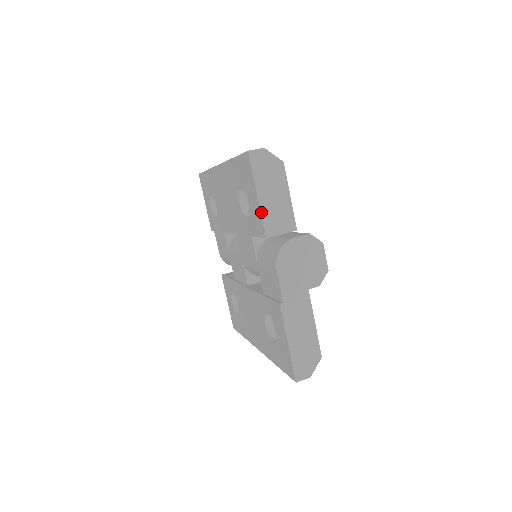
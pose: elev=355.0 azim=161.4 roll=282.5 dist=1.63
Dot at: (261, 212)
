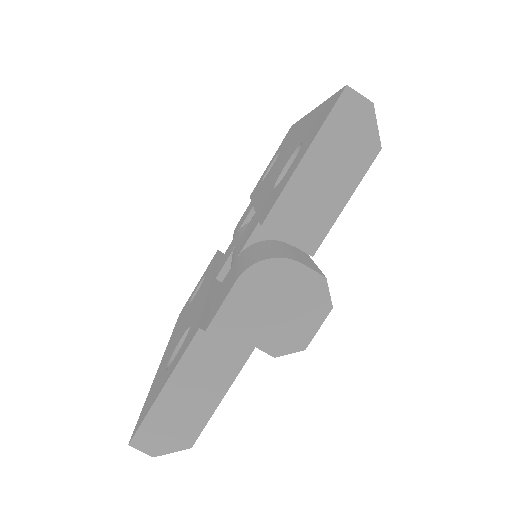
Dot at: (287, 185)
